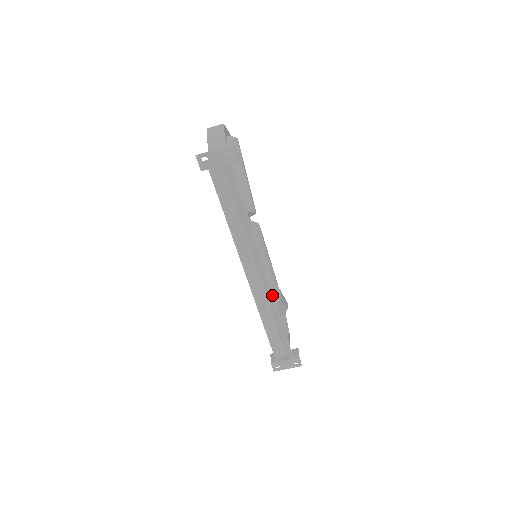
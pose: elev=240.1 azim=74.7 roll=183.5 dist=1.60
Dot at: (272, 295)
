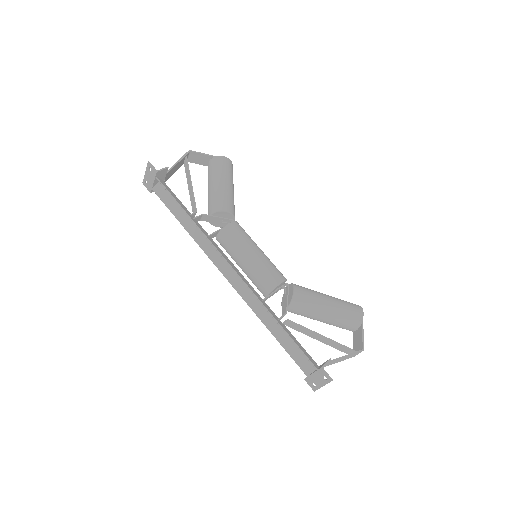
Dot at: (249, 289)
